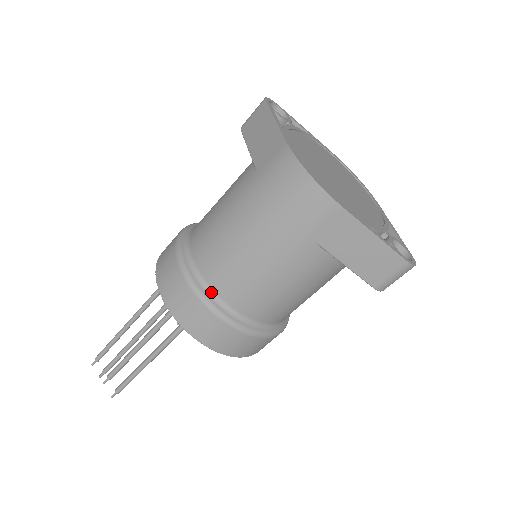
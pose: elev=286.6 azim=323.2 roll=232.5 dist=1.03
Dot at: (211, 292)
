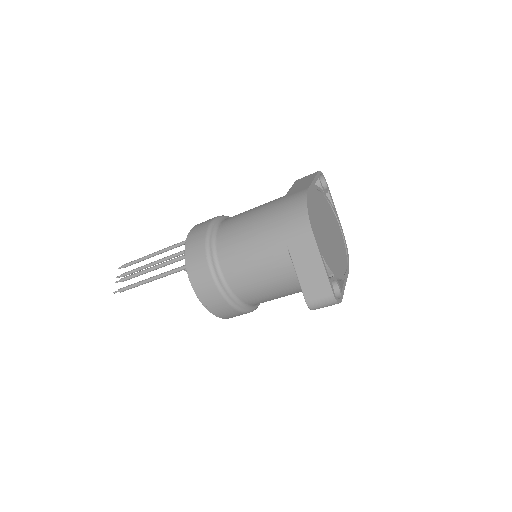
Dot at: (215, 247)
